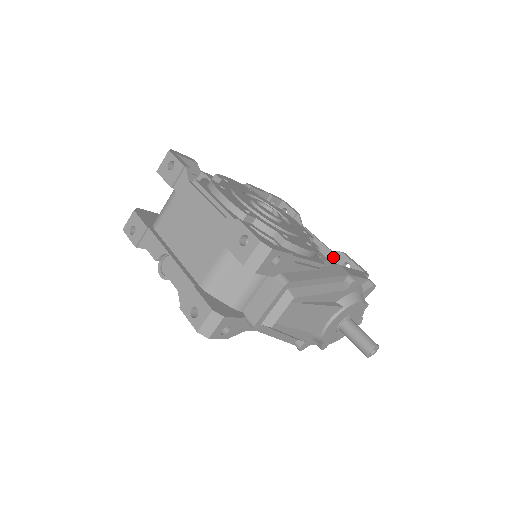
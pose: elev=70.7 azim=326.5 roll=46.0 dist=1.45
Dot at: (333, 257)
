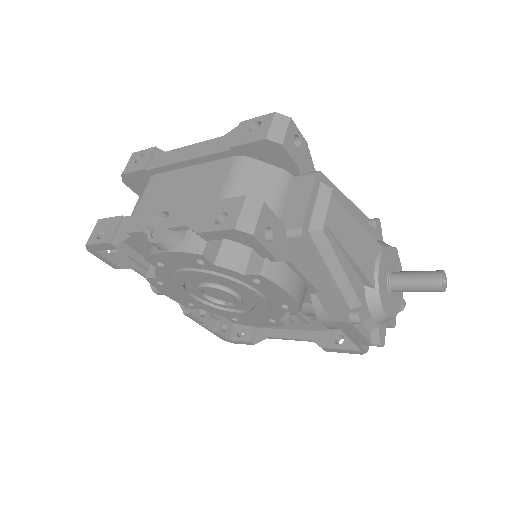
Dot at: occluded
